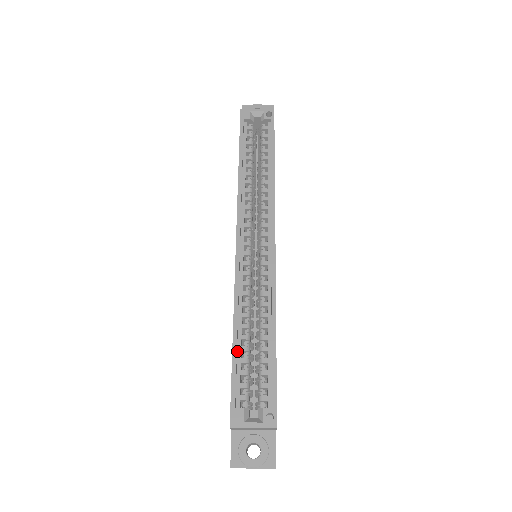
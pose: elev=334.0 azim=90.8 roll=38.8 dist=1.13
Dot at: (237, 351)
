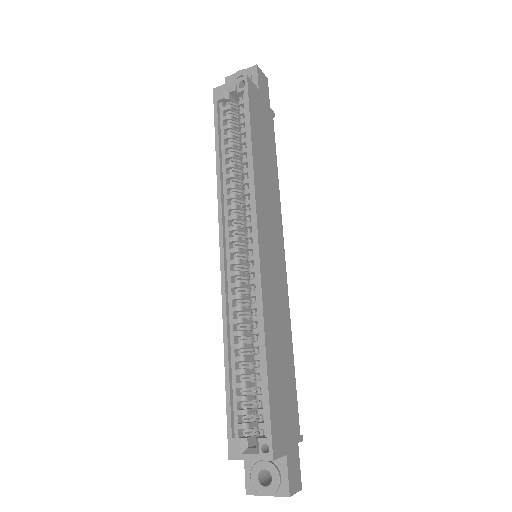
Dot at: (232, 375)
